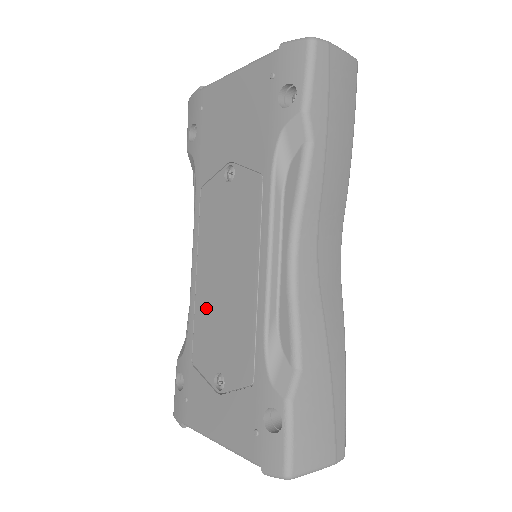
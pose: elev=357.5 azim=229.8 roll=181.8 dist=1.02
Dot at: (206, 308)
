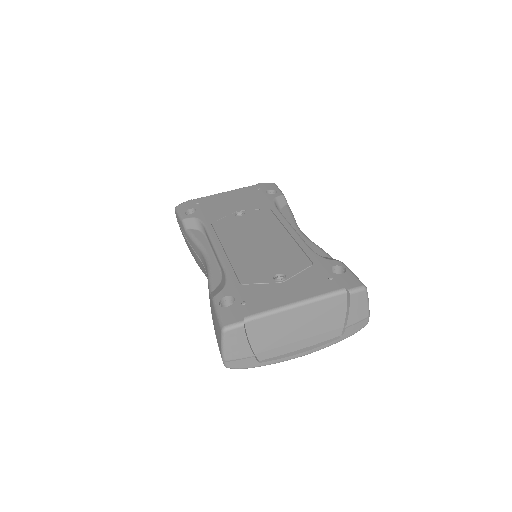
Dot at: (245, 257)
